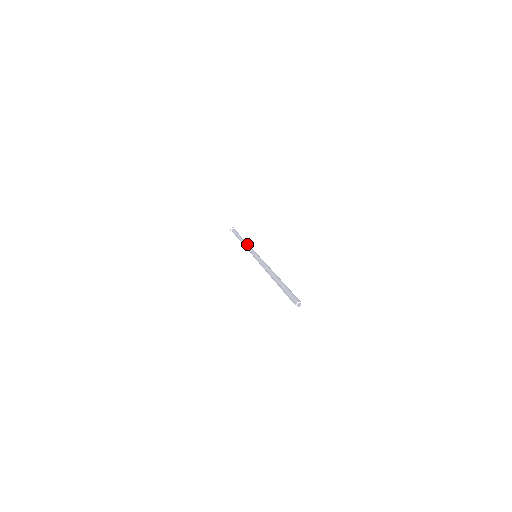
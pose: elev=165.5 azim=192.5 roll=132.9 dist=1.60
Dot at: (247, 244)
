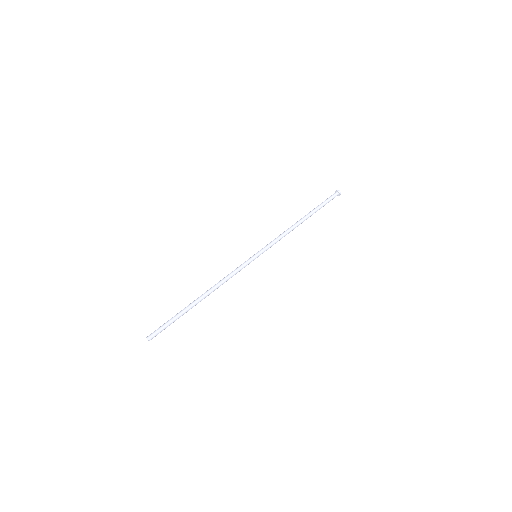
Dot at: (283, 233)
